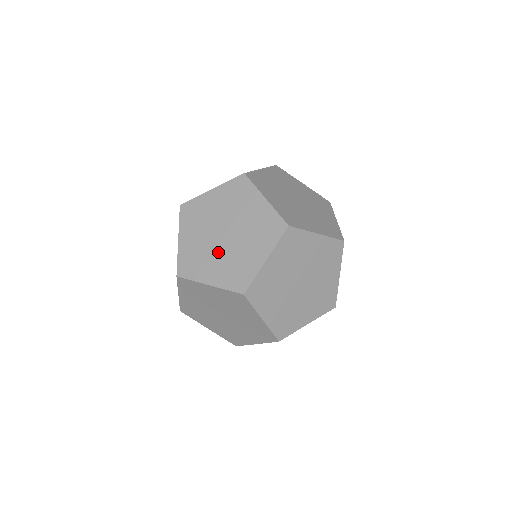
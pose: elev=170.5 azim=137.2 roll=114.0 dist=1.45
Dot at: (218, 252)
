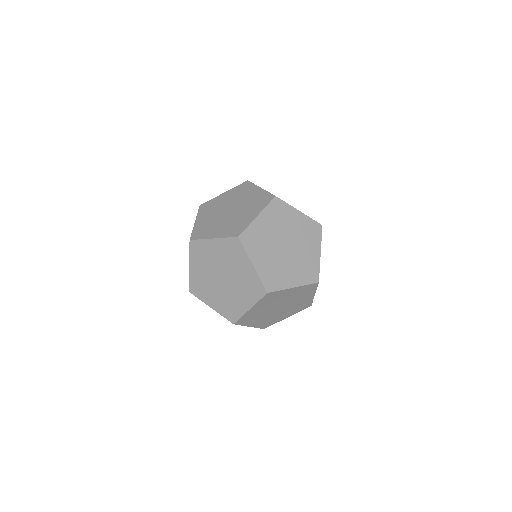
Dot at: (217, 289)
